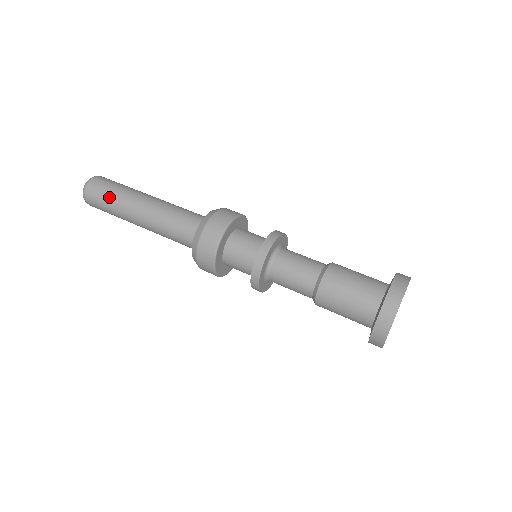
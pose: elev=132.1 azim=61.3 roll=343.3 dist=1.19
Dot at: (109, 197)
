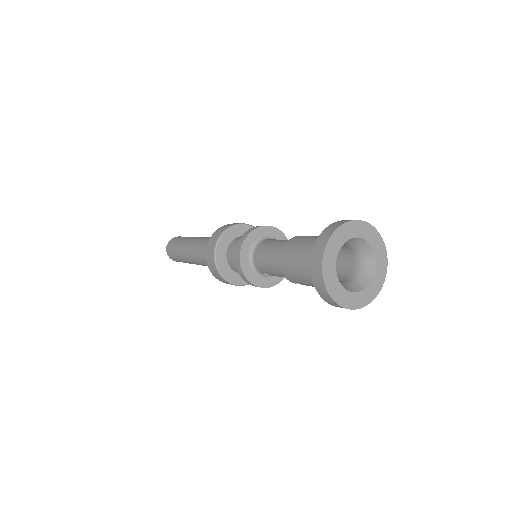
Dot at: (180, 240)
